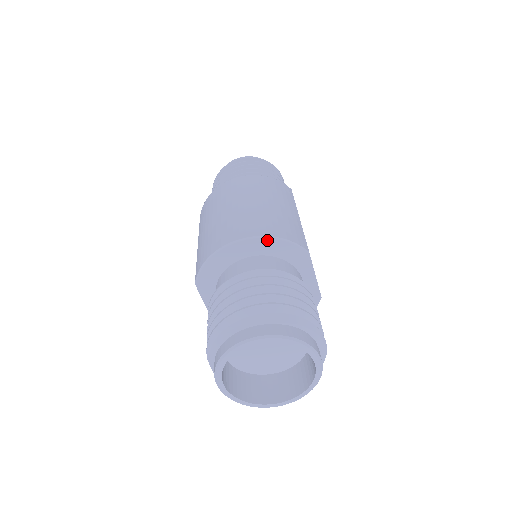
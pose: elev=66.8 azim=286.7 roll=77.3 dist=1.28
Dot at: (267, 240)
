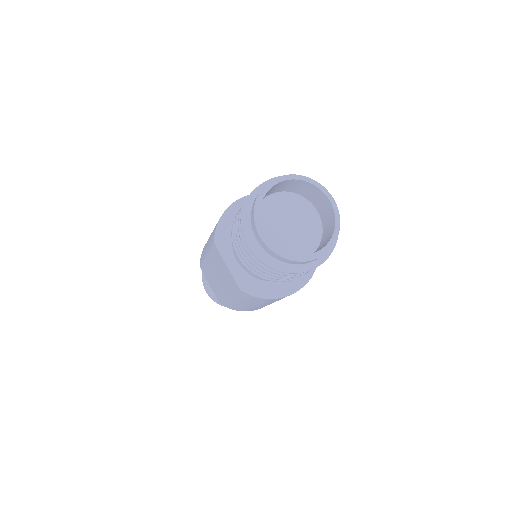
Dot at: occluded
